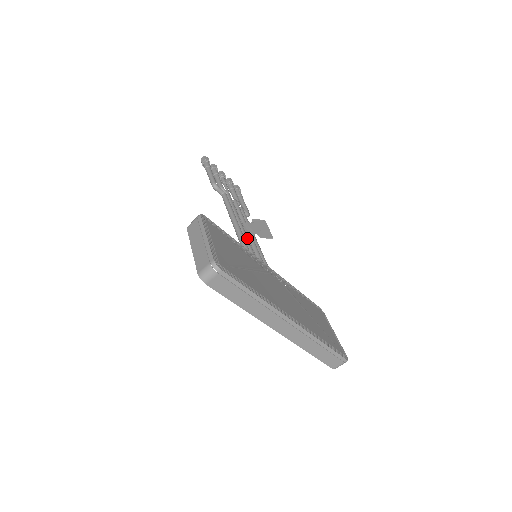
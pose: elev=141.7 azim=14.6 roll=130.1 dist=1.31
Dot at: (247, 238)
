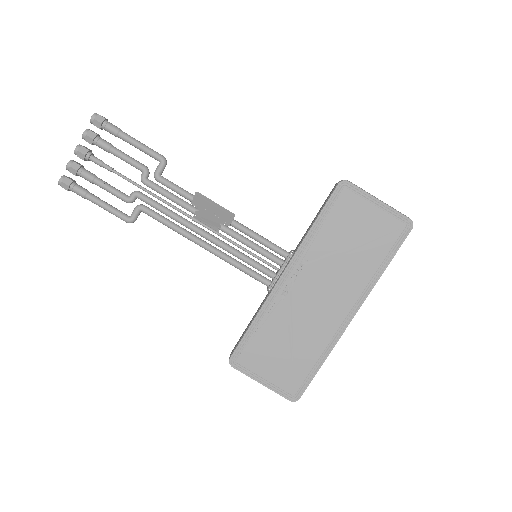
Dot at: (229, 251)
